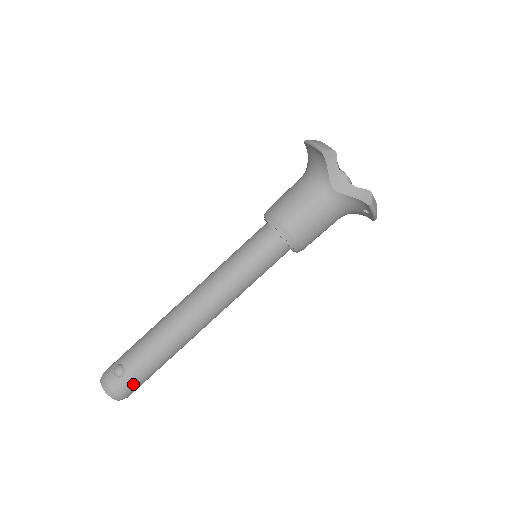
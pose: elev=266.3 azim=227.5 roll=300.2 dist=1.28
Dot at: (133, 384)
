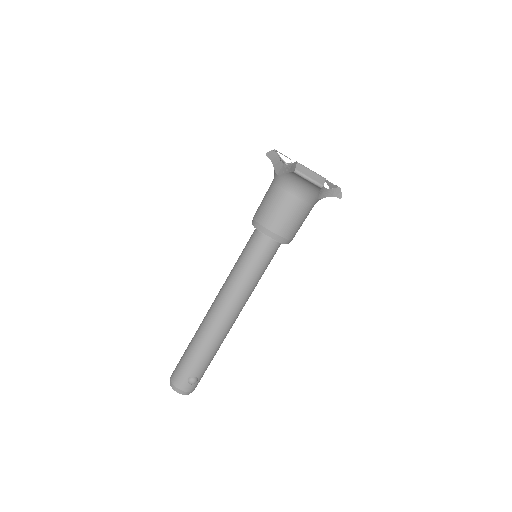
Dot at: occluded
